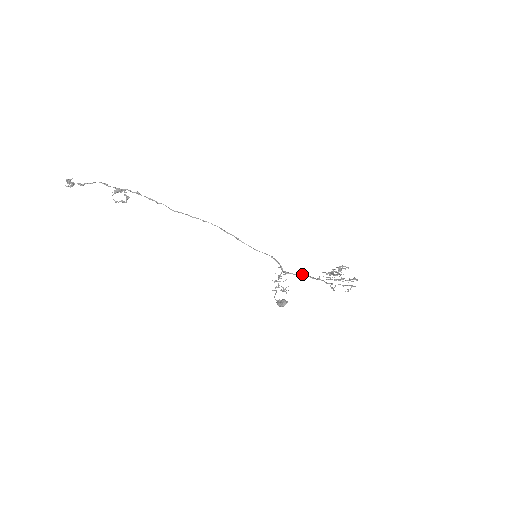
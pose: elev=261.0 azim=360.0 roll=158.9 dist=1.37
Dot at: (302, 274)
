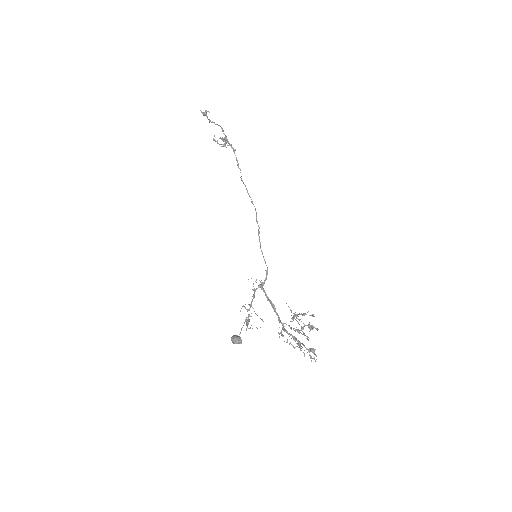
Dot at: occluded
